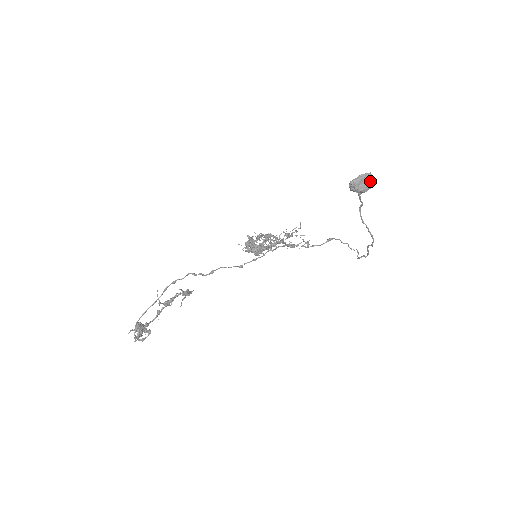
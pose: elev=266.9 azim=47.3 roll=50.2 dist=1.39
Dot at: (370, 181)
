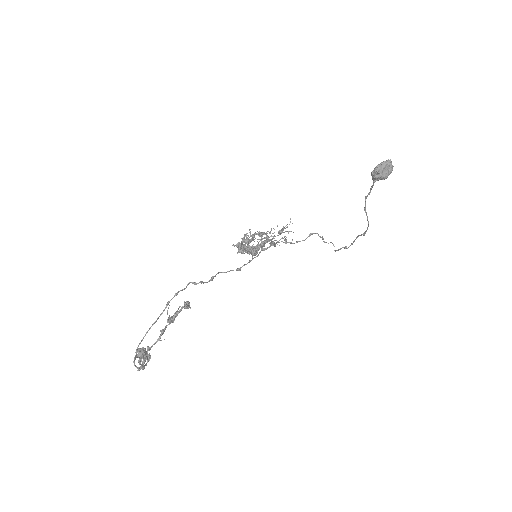
Dot at: (391, 168)
